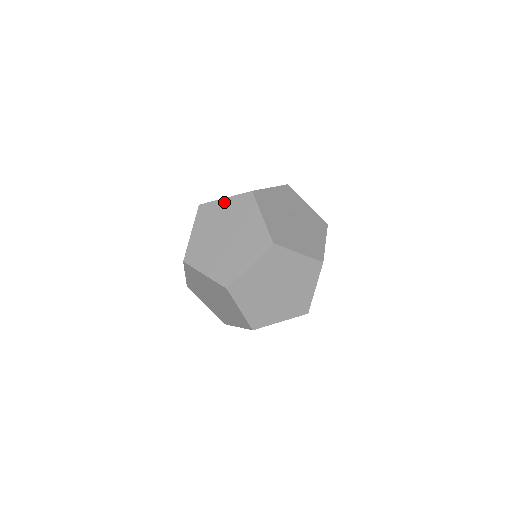
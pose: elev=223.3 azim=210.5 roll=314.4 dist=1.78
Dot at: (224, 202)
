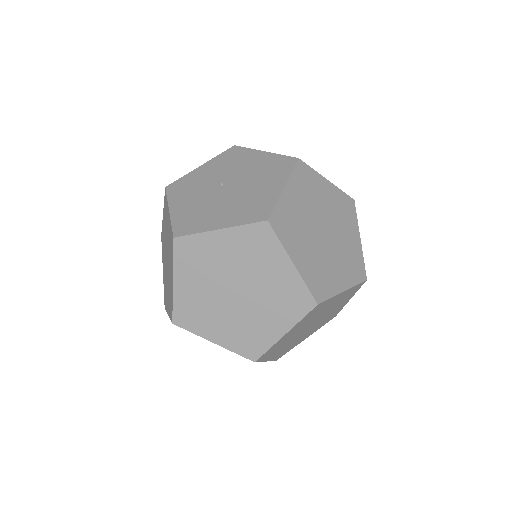
Dot at: (163, 218)
